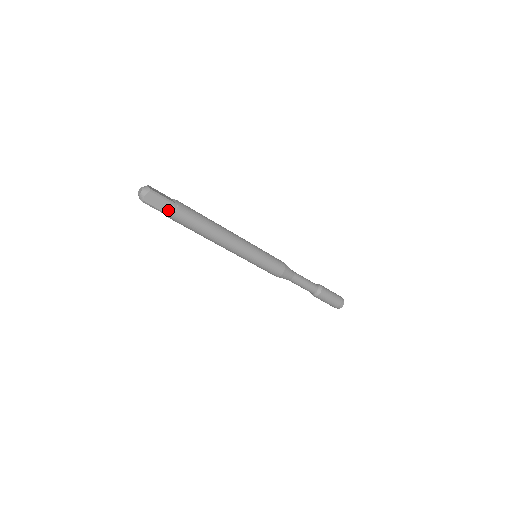
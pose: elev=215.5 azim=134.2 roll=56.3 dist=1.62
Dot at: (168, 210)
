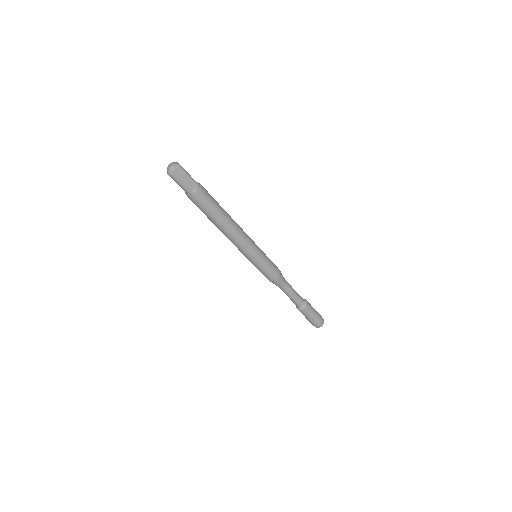
Dot at: (191, 189)
